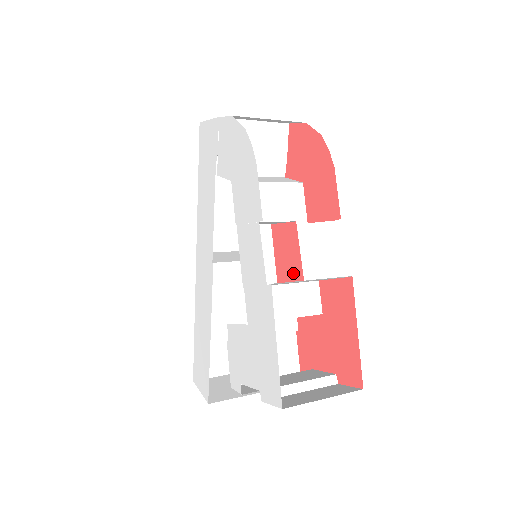
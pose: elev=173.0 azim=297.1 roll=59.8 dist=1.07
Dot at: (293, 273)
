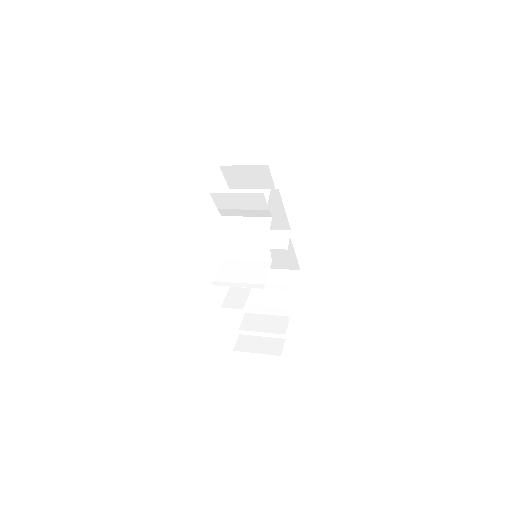
Dot at: occluded
